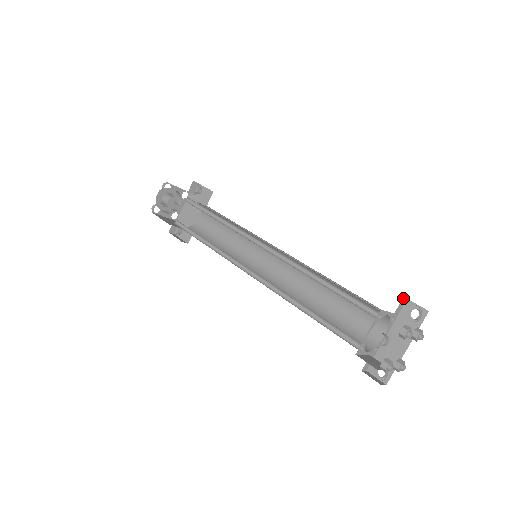
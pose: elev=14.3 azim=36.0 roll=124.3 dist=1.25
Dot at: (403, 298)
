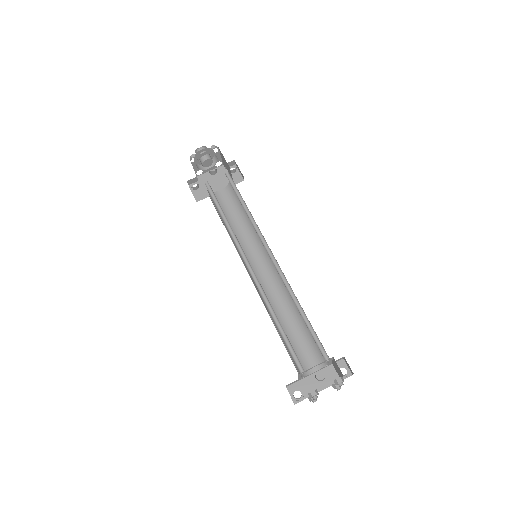
Dot at: (343, 357)
